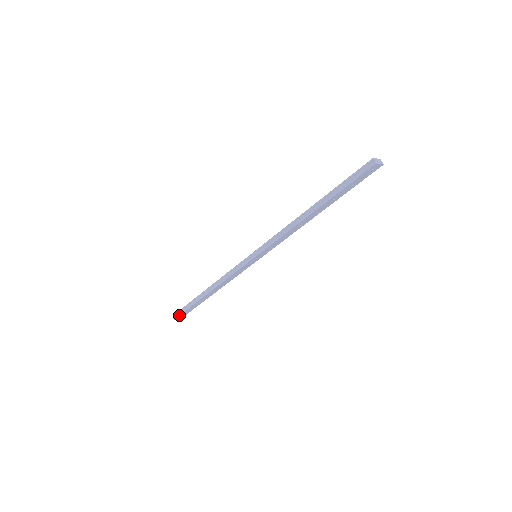
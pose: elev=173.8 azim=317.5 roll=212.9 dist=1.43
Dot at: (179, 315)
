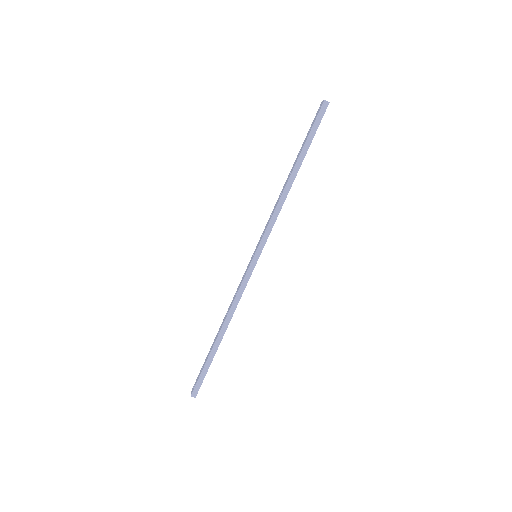
Dot at: occluded
